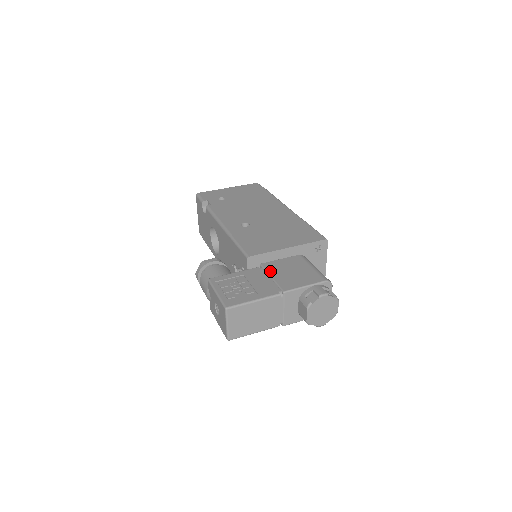
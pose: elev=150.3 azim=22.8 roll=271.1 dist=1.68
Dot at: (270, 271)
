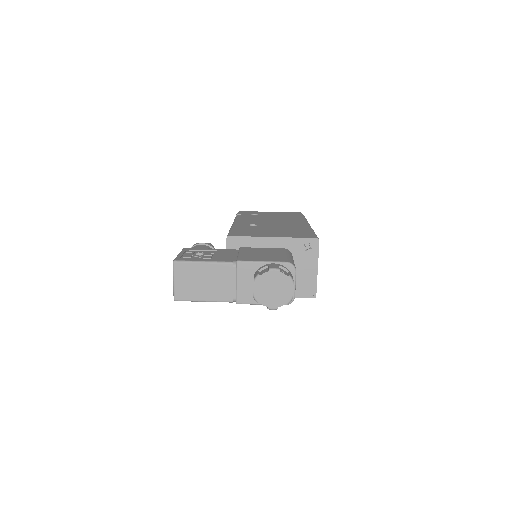
Dot at: (242, 251)
